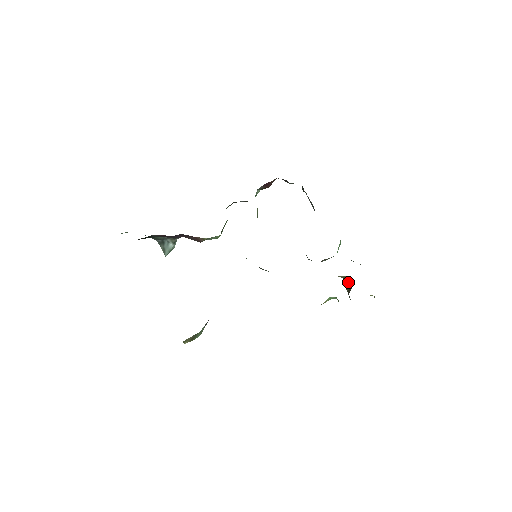
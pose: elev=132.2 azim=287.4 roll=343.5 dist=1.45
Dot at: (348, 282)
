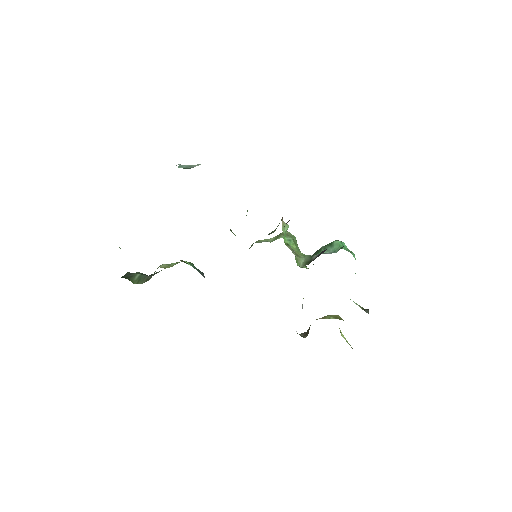
Dot at: occluded
